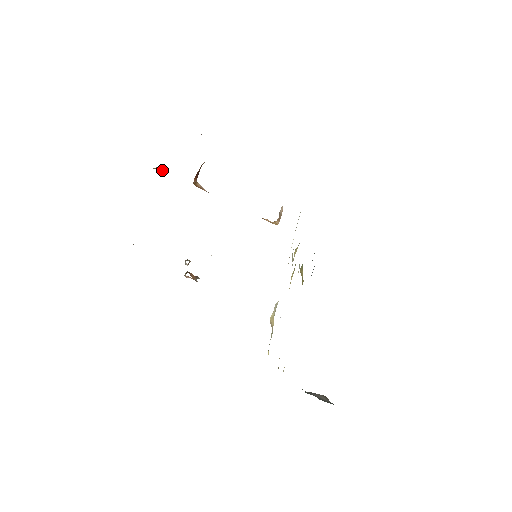
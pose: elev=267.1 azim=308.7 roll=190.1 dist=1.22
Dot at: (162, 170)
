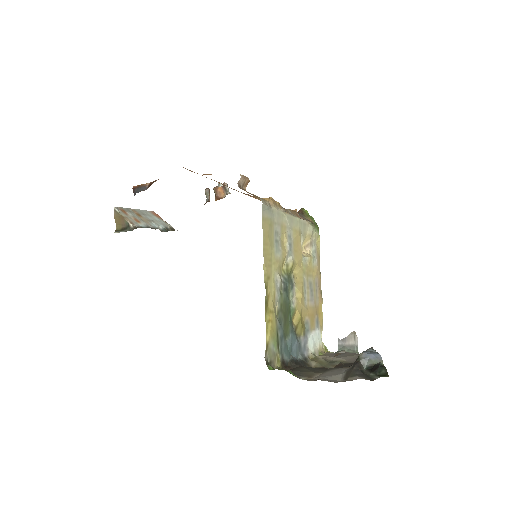
Dot at: (122, 224)
